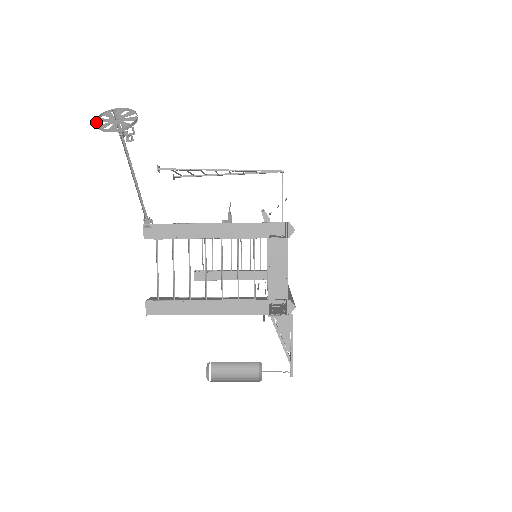
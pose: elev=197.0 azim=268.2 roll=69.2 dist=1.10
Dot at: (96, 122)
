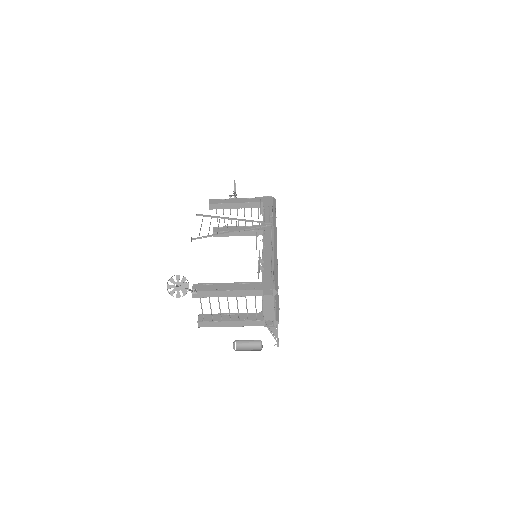
Dot at: (167, 289)
